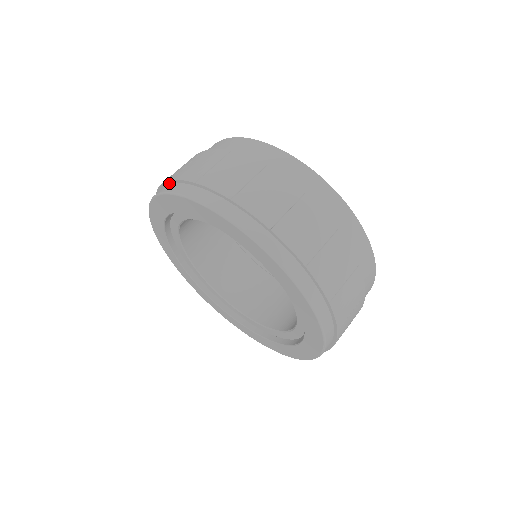
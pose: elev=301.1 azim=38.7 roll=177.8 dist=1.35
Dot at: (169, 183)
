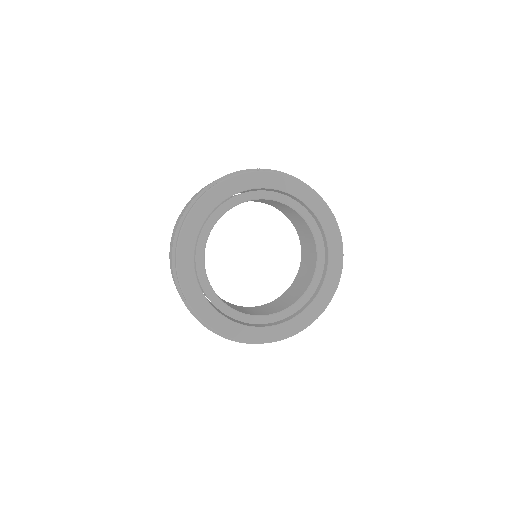
Dot at: occluded
